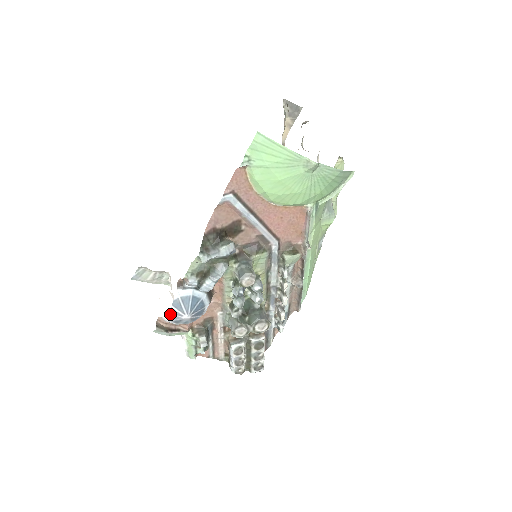
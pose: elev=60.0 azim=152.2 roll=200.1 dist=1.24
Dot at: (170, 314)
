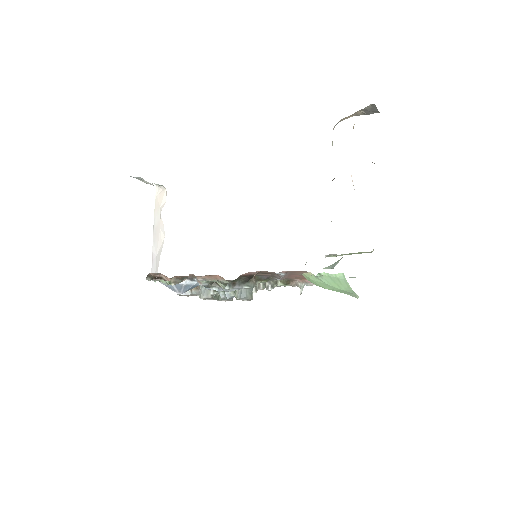
Dot at: (168, 286)
